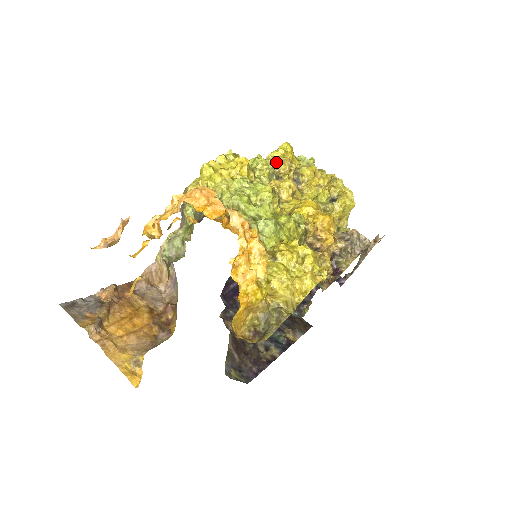
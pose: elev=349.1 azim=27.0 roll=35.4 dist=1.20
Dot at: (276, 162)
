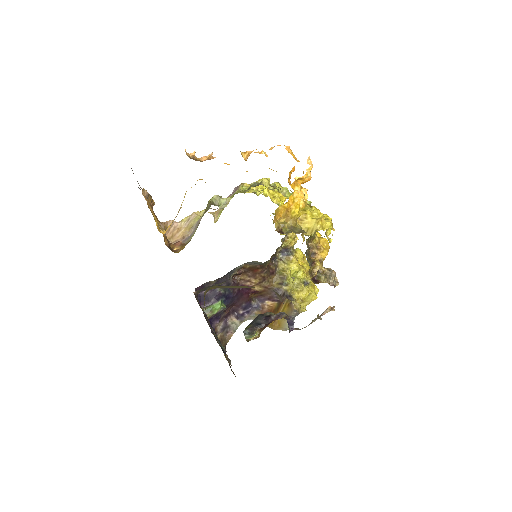
Dot at: occluded
